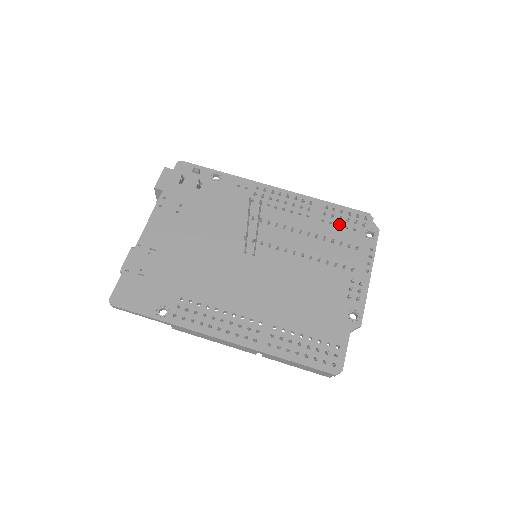
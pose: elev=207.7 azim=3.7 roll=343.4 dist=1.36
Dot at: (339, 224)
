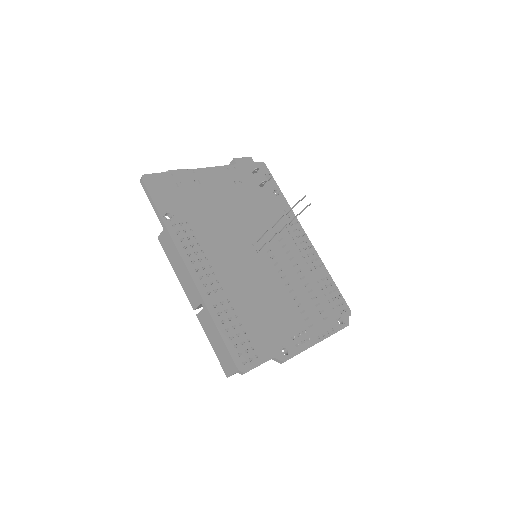
Dot at: (326, 295)
